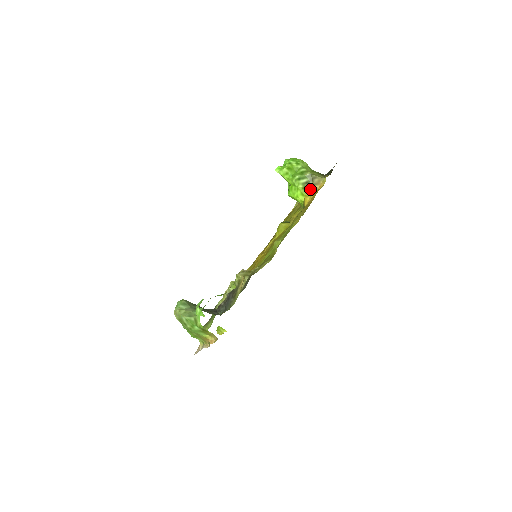
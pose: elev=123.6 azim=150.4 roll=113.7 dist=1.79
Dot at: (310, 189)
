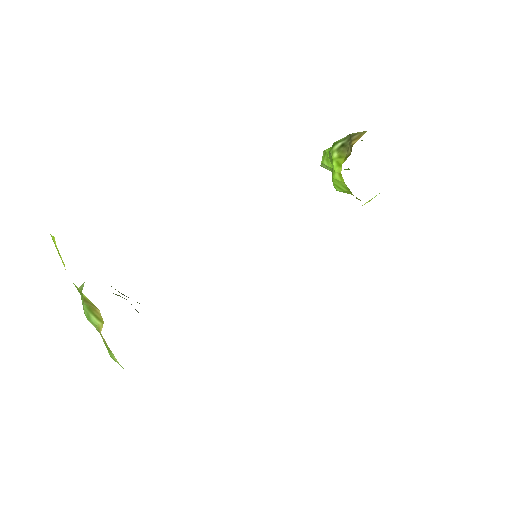
Dot at: (348, 152)
